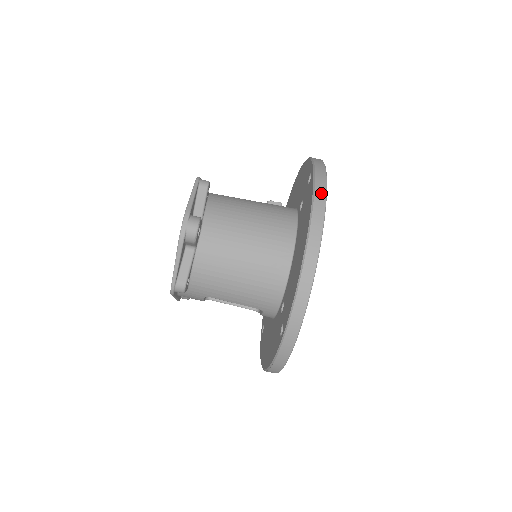
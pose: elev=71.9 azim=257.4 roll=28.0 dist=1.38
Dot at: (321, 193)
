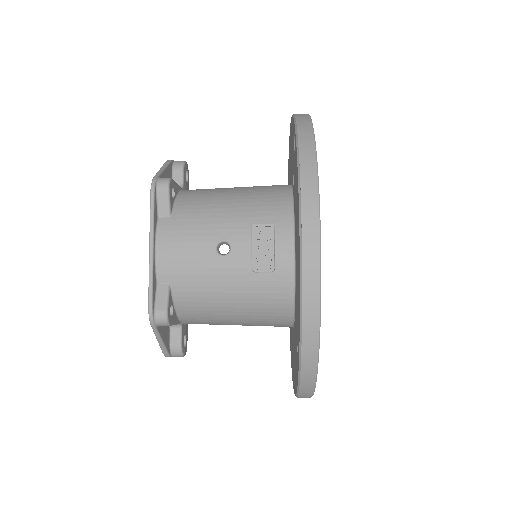
Dot at: (307, 393)
